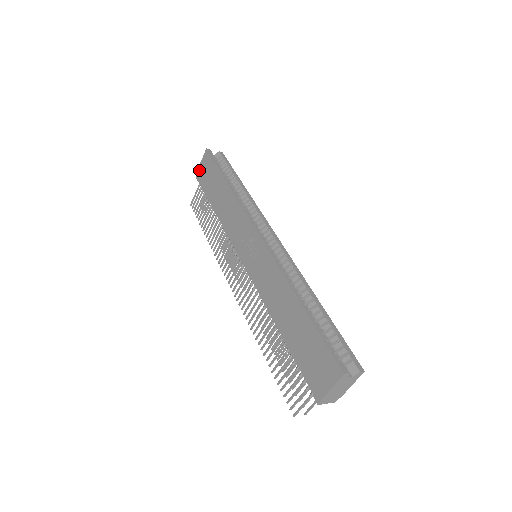
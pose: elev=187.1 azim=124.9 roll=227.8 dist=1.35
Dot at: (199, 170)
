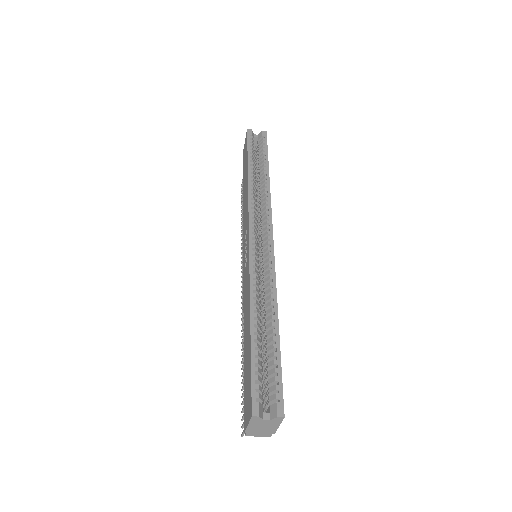
Dot at: (243, 151)
